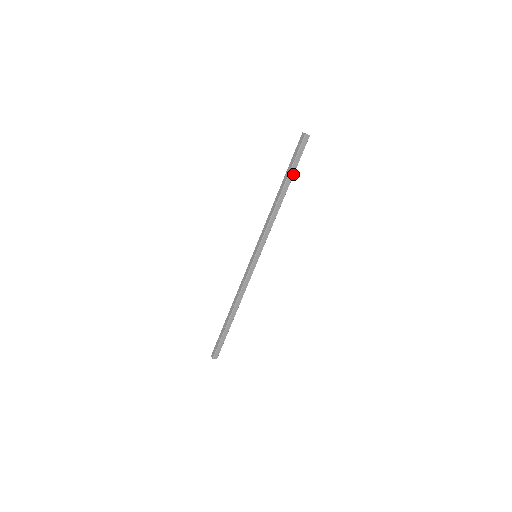
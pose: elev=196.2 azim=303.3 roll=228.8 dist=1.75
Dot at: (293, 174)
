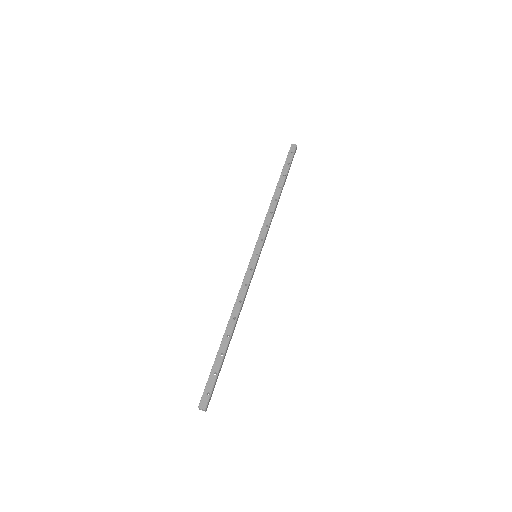
Dot at: (286, 177)
